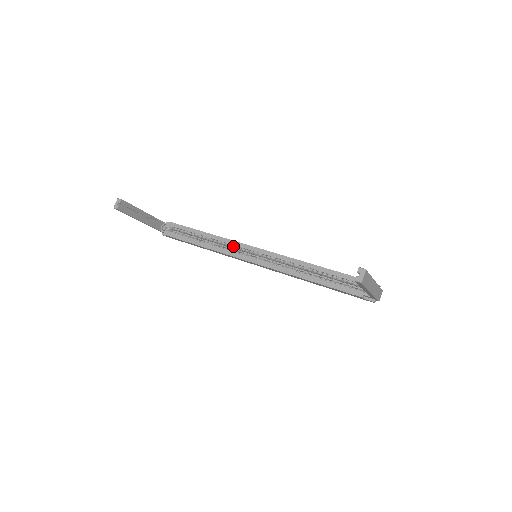
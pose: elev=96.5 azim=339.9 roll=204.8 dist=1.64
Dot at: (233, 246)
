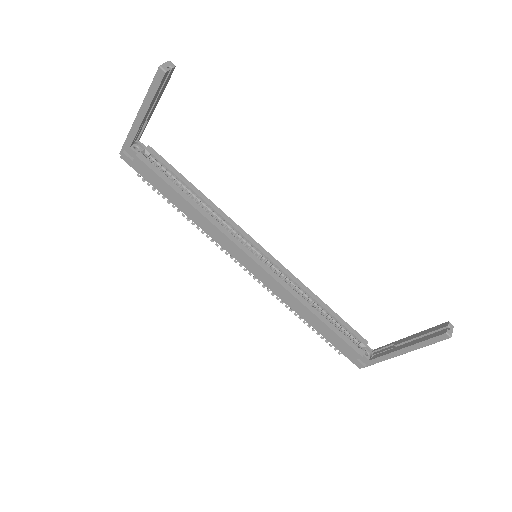
Dot at: (232, 228)
